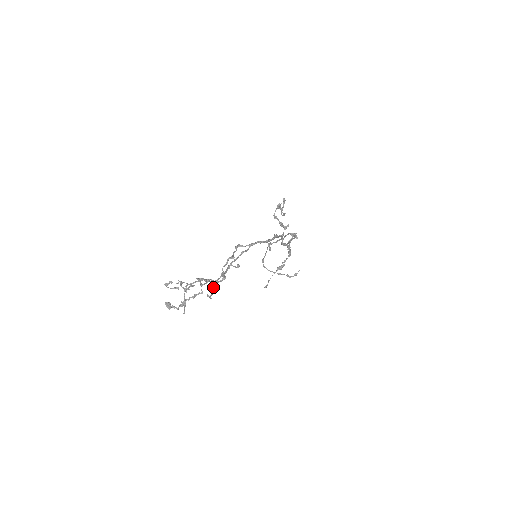
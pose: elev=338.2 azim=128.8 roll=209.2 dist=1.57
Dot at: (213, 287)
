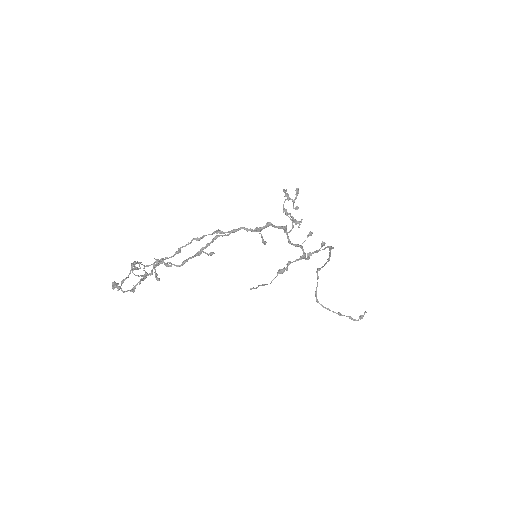
Dot at: (154, 262)
